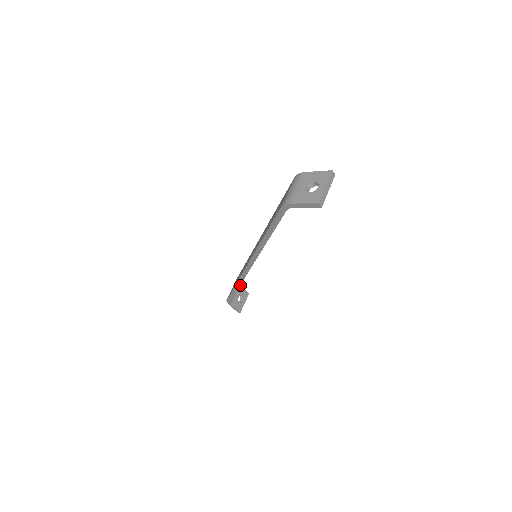
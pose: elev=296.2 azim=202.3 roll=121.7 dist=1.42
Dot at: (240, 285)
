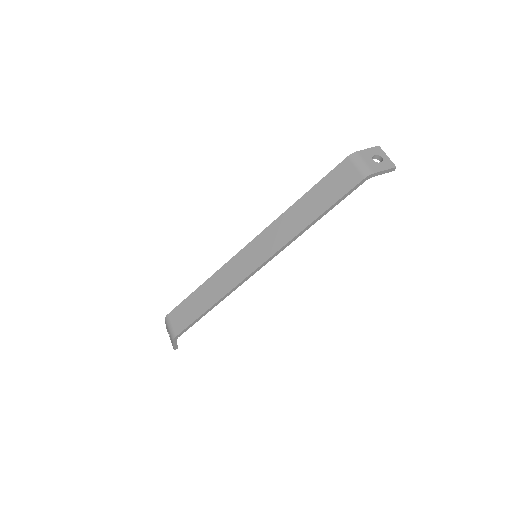
Dot at: occluded
